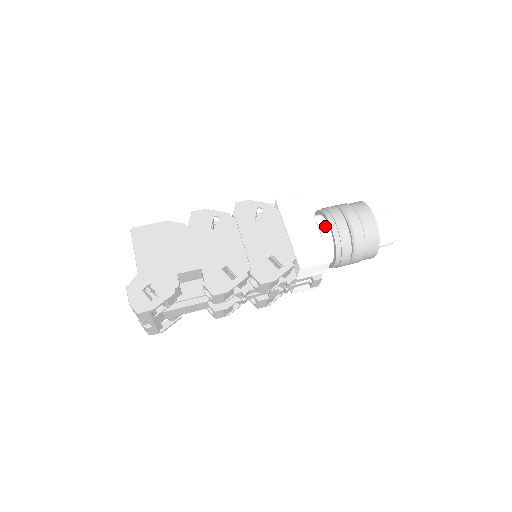
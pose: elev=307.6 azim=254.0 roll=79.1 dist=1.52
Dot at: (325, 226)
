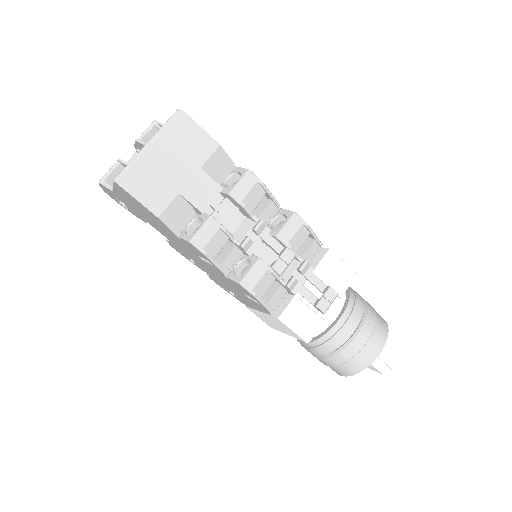
Dot at: occluded
